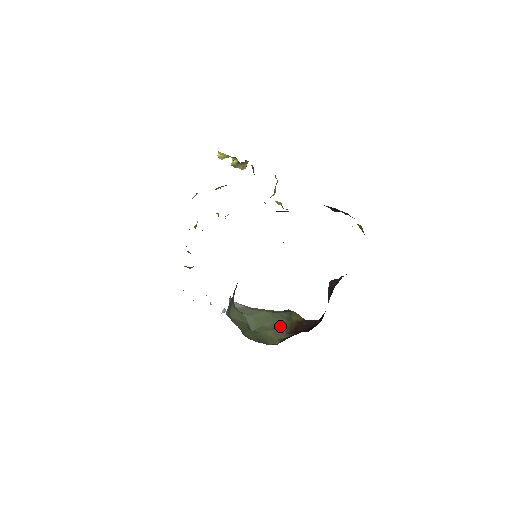
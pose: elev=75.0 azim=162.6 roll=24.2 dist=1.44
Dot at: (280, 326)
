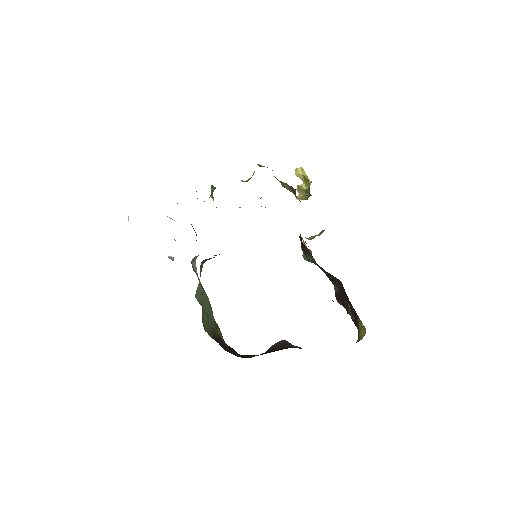
Dot at: (211, 322)
